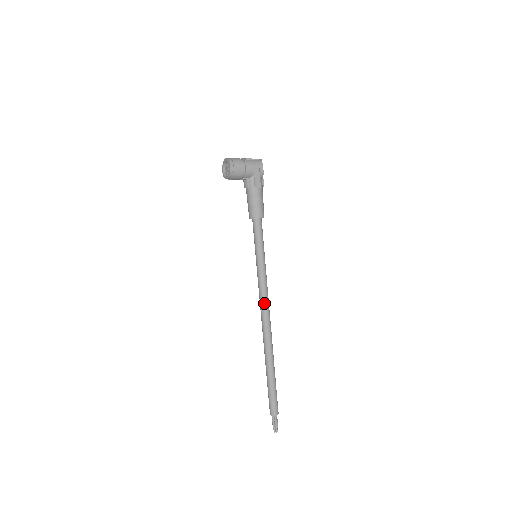
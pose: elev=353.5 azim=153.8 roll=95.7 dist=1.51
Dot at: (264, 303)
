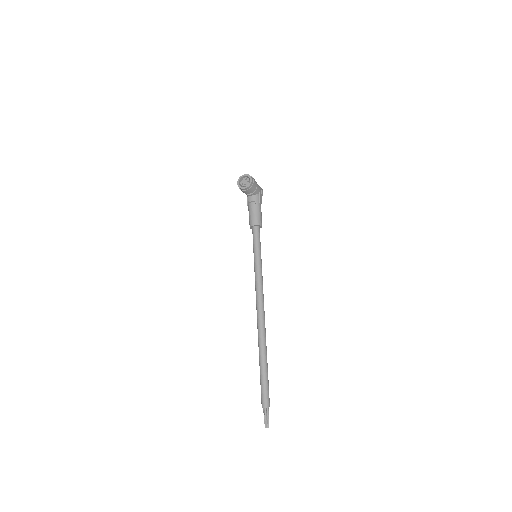
Dot at: (262, 296)
